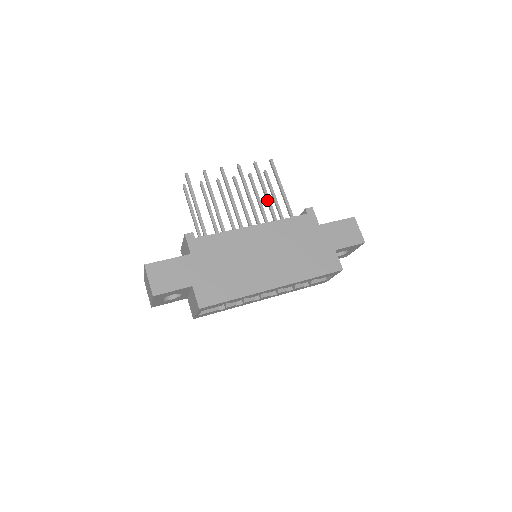
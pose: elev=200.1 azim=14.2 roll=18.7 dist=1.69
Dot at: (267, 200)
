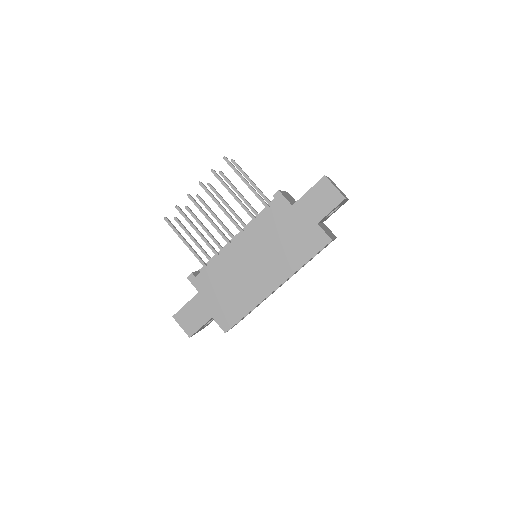
Dot at: occluded
